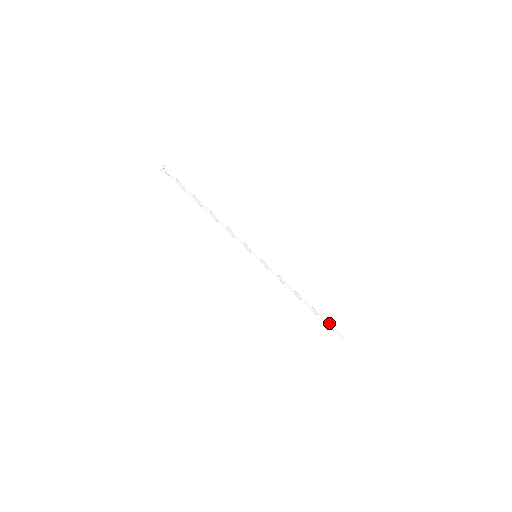
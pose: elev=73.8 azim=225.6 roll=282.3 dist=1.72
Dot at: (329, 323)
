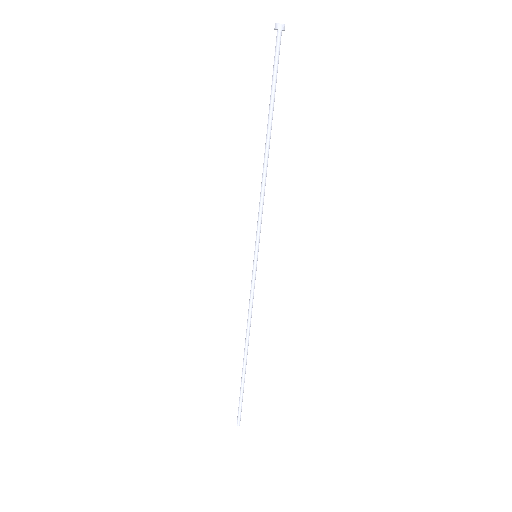
Dot at: (242, 394)
